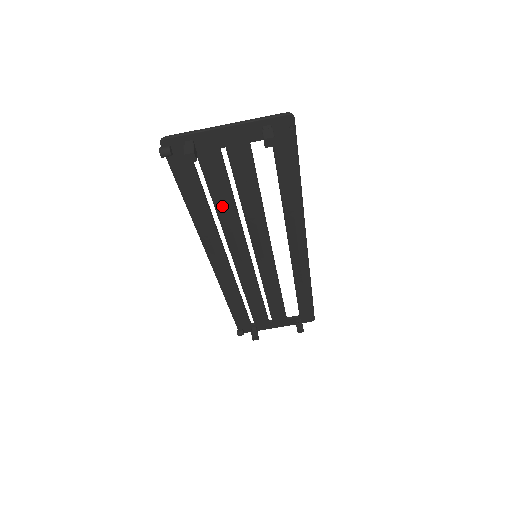
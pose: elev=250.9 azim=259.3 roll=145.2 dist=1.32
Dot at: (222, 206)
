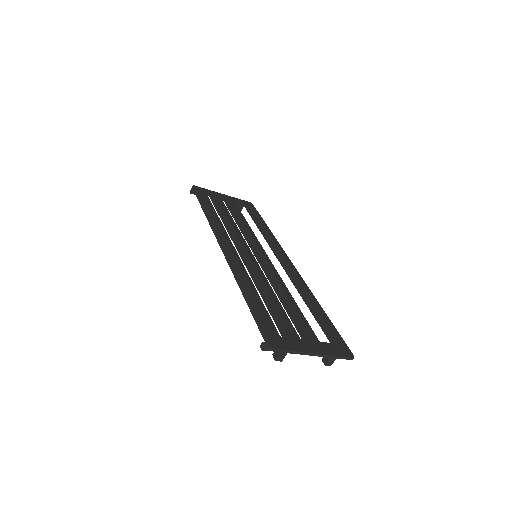
Dot at: occluded
